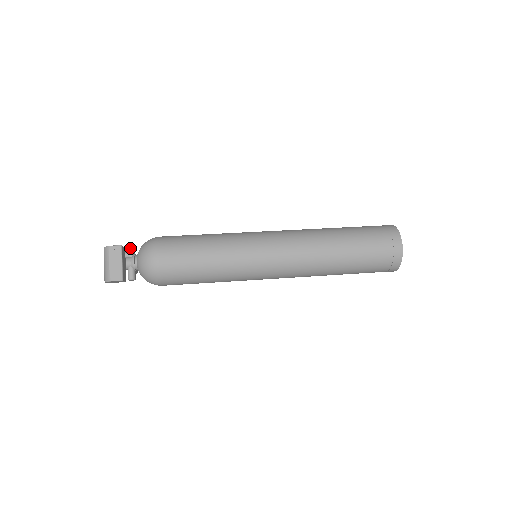
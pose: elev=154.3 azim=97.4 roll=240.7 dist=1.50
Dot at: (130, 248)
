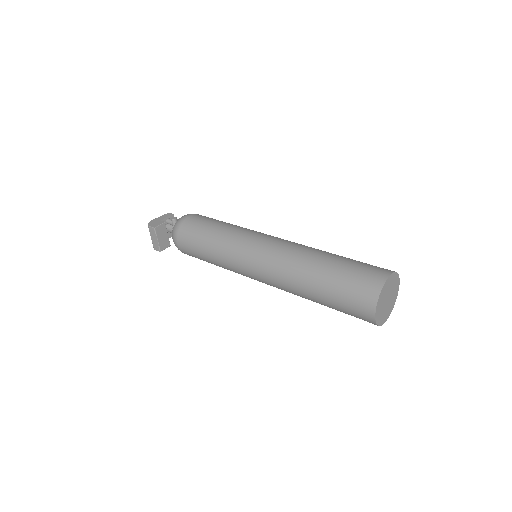
Dot at: (171, 219)
